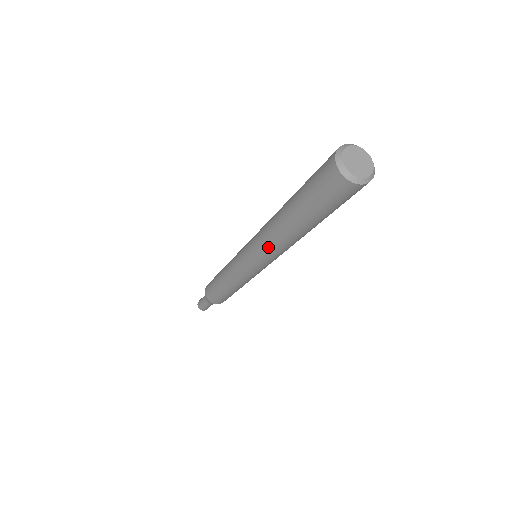
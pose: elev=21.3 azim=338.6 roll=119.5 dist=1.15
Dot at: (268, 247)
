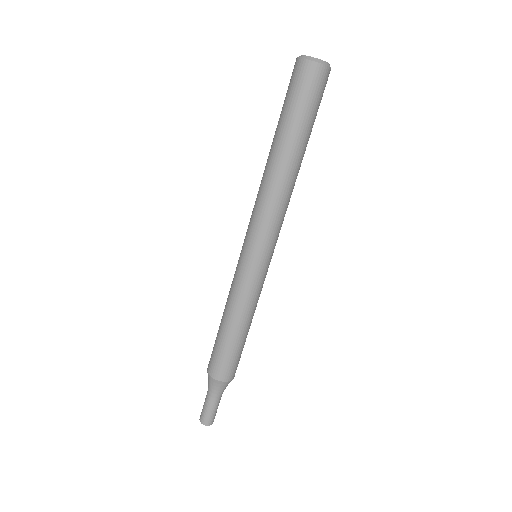
Dot at: (259, 203)
